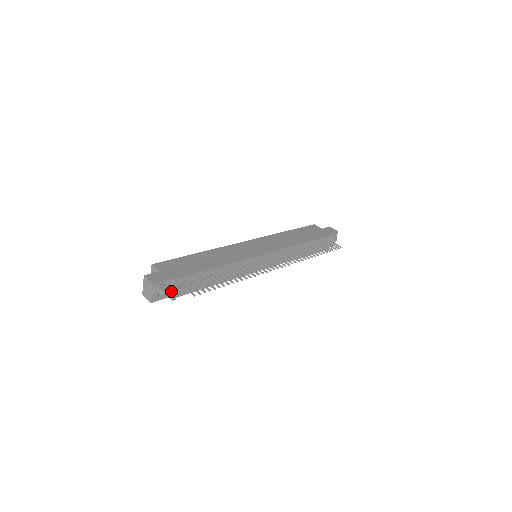
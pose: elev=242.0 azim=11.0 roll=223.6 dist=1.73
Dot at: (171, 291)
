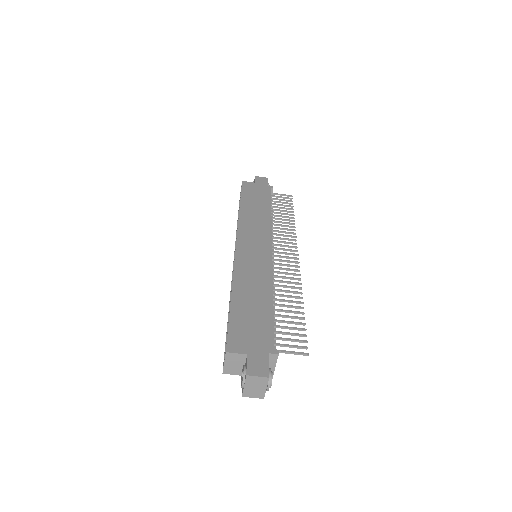
Dot at: (269, 367)
